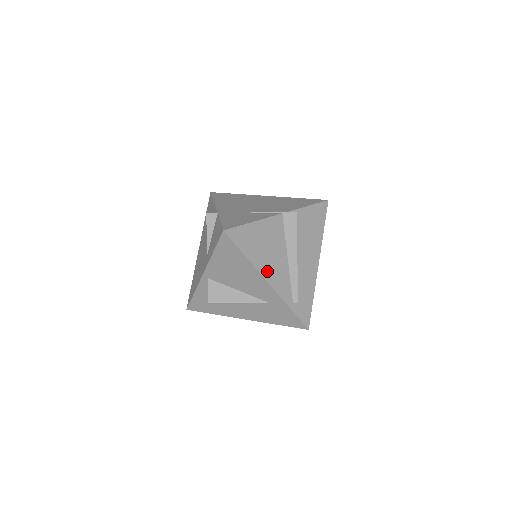
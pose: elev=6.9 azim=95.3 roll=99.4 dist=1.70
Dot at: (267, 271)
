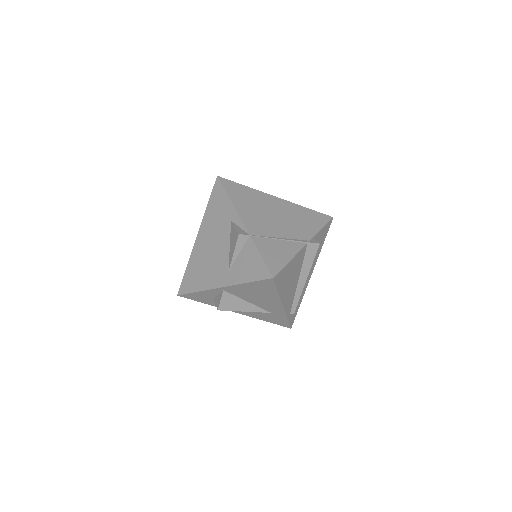
Dot at: (285, 297)
